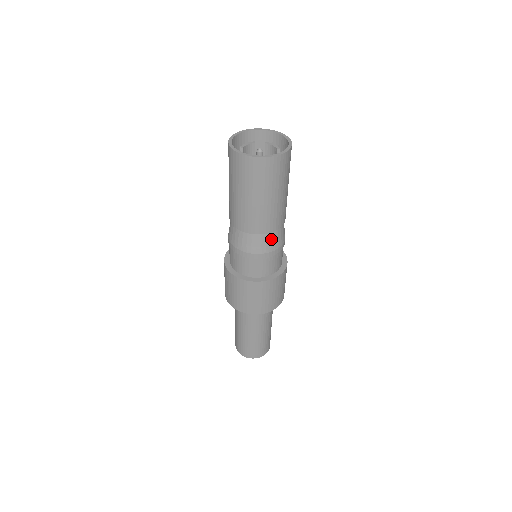
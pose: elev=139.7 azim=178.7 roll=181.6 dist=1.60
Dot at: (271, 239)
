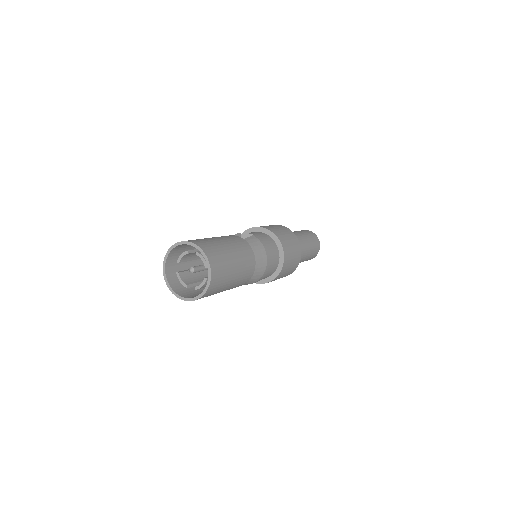
Dot at: (247, 283)
